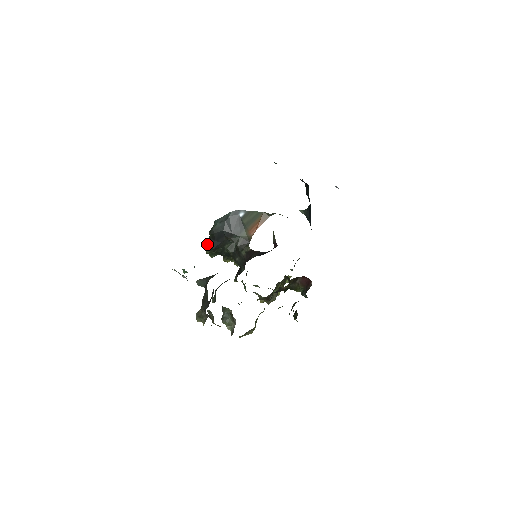
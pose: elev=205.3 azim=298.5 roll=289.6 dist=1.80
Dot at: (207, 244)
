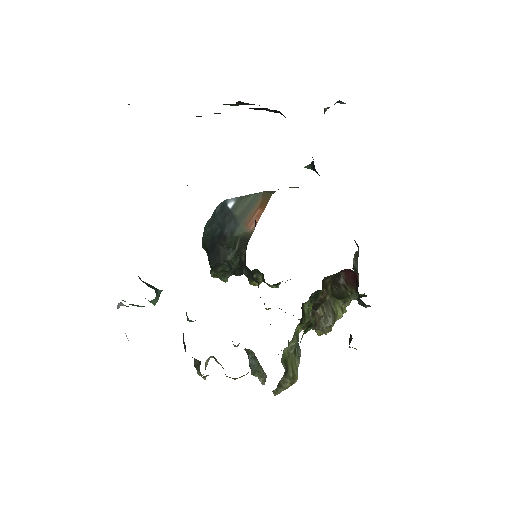
Dot at: occluded
